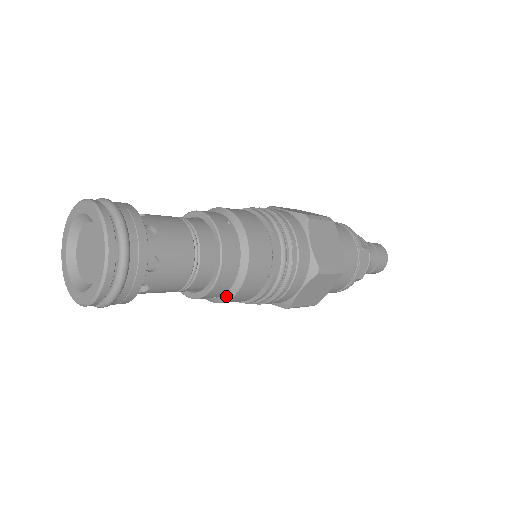
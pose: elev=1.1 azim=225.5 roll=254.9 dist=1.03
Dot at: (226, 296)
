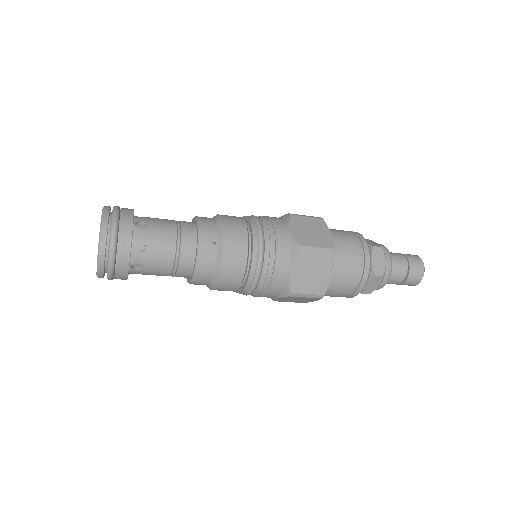
Dot at: (207, 286)
